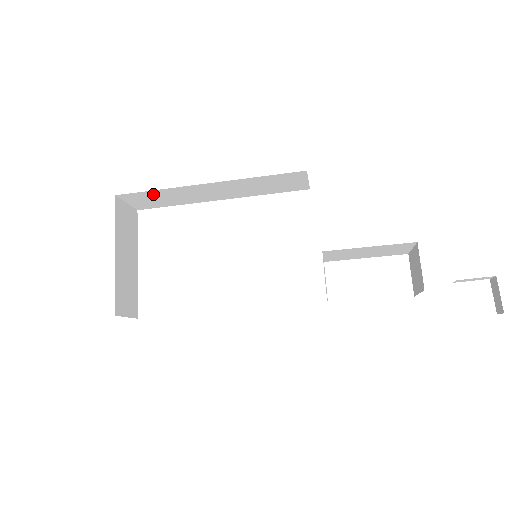
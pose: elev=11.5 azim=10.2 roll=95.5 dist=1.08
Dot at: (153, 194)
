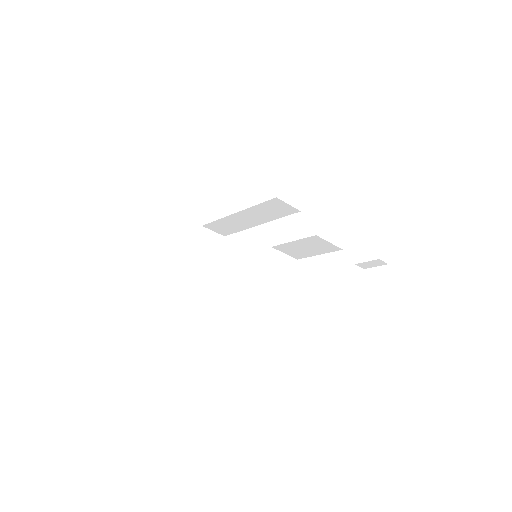
Dot at: (218, 223)
